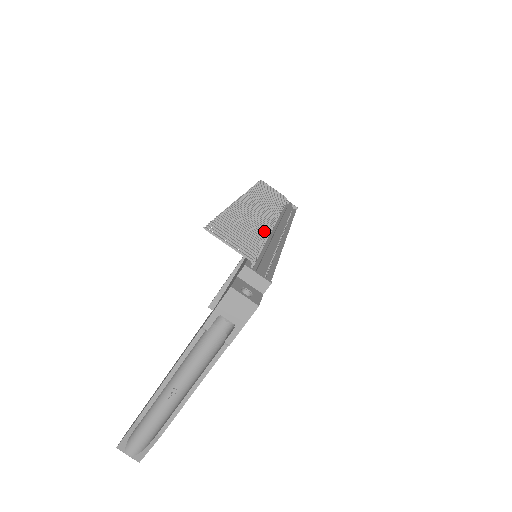
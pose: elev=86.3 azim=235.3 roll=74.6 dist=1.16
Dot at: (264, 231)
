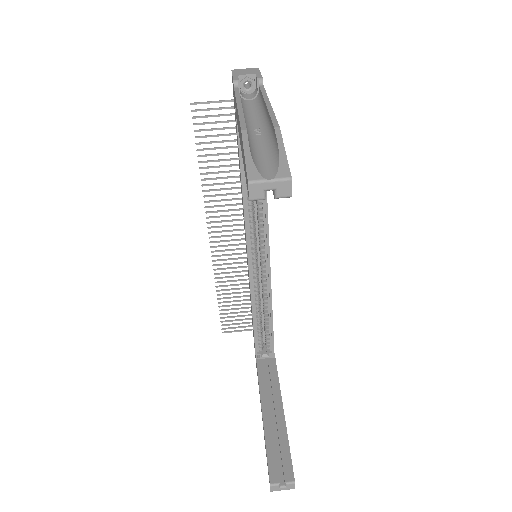
Dot at: (240, 187)
